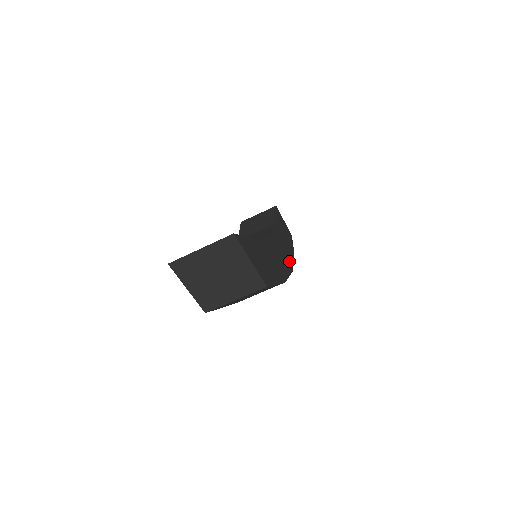
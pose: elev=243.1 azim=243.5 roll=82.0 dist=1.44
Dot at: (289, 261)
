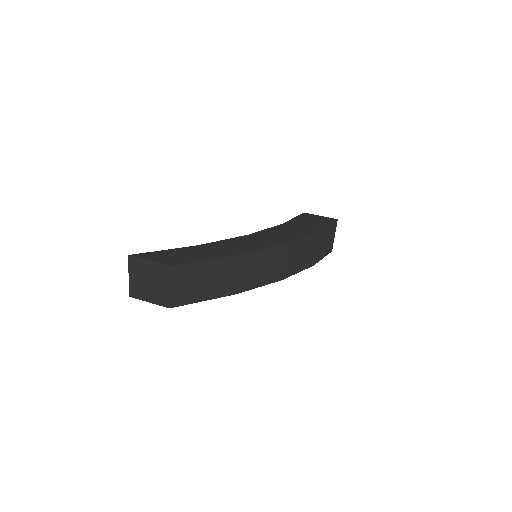
Dot at: (284, 240)
